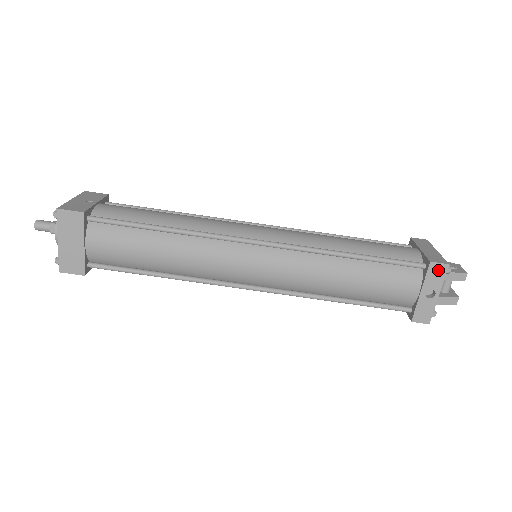
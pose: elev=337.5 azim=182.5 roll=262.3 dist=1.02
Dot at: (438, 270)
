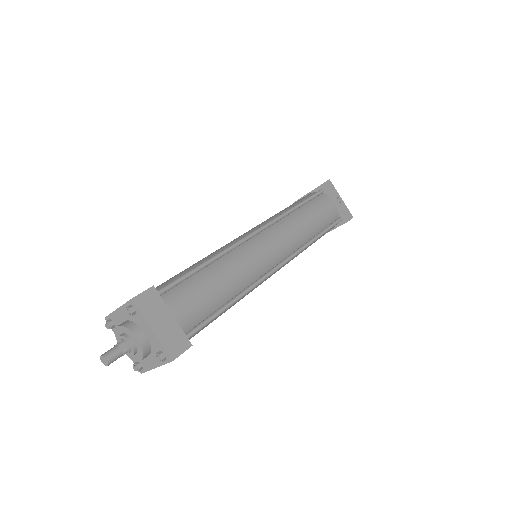
Dot at: (329, 185)
